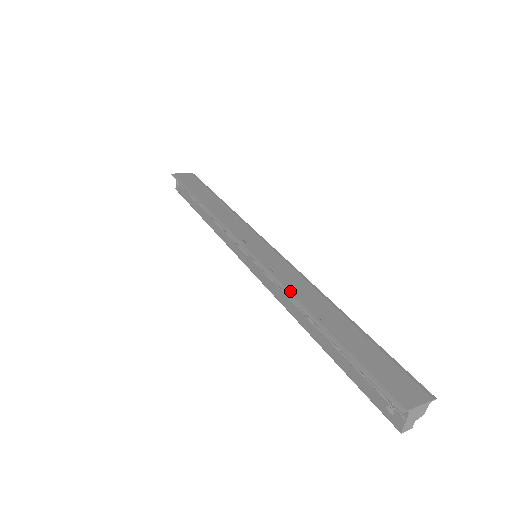
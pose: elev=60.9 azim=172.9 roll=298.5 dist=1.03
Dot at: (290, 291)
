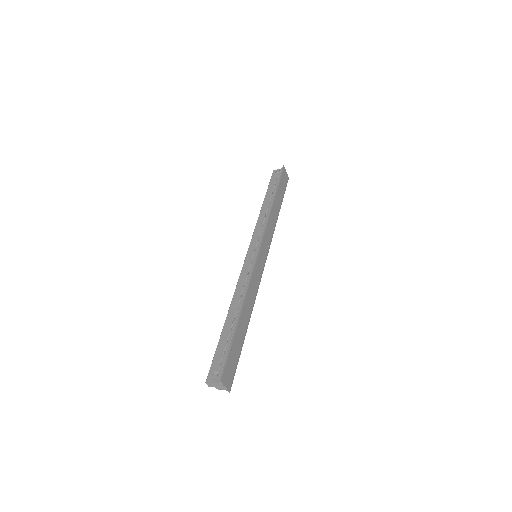
Dot at: (248, 291)
